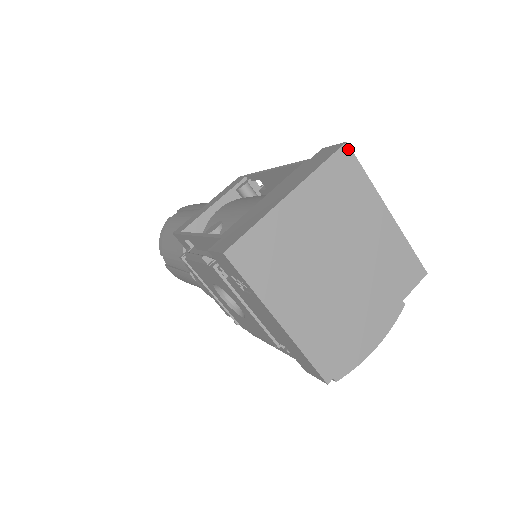
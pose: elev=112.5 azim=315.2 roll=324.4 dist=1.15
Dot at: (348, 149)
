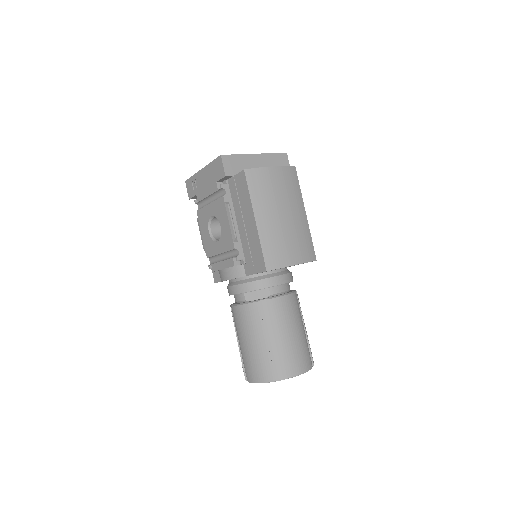
Dot at: occluded
